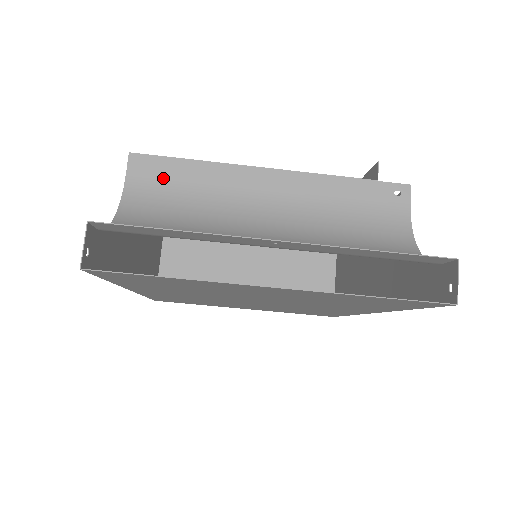
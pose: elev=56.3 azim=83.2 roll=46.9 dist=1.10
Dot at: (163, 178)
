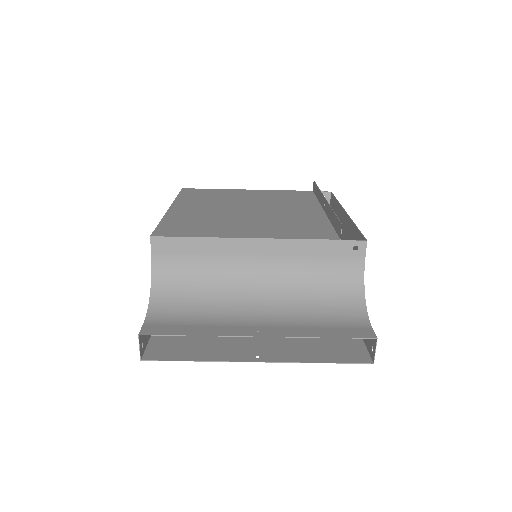
Dot at: (178, 253)
